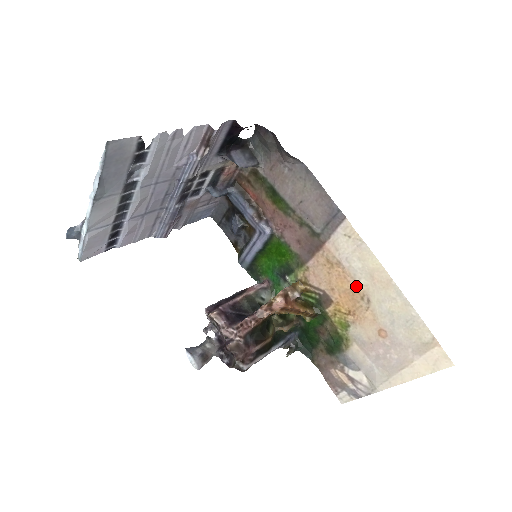
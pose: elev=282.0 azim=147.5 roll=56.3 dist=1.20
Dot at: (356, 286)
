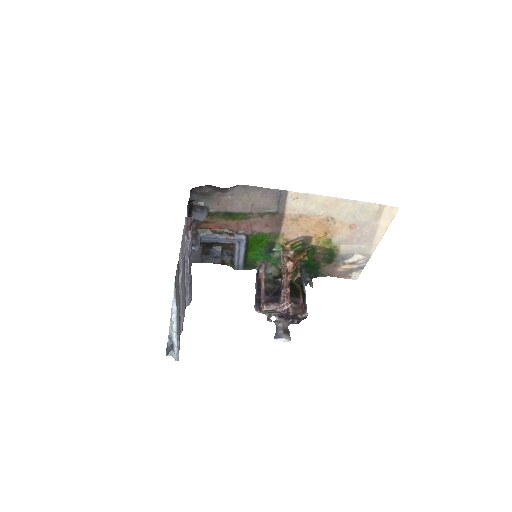
Dot at: (320, 218)
